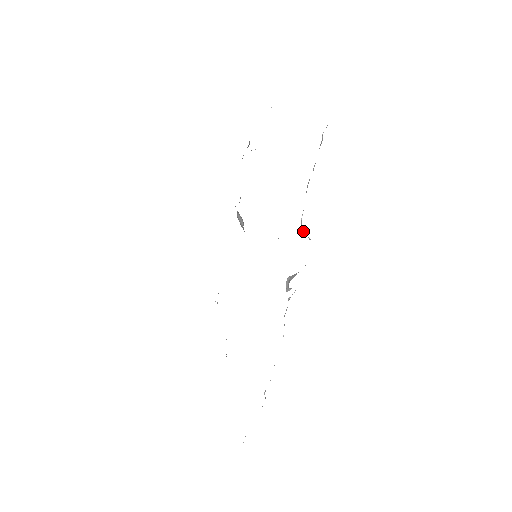
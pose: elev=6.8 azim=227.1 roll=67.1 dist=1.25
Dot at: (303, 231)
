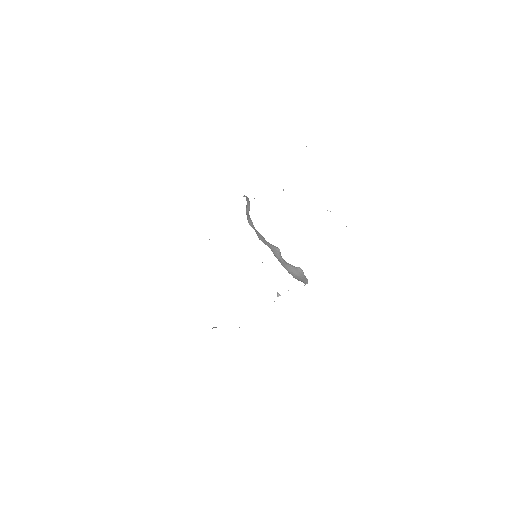
Dot at: occluded
